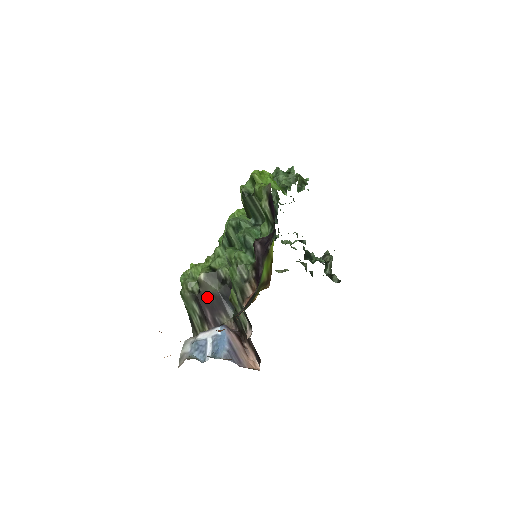
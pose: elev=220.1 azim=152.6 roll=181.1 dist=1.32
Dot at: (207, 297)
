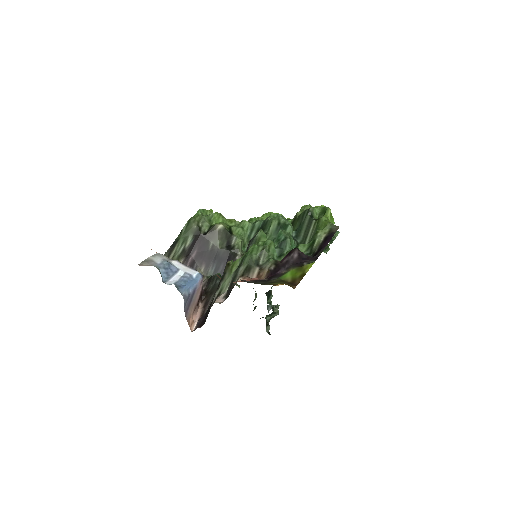
Dot at: (206, 243)
